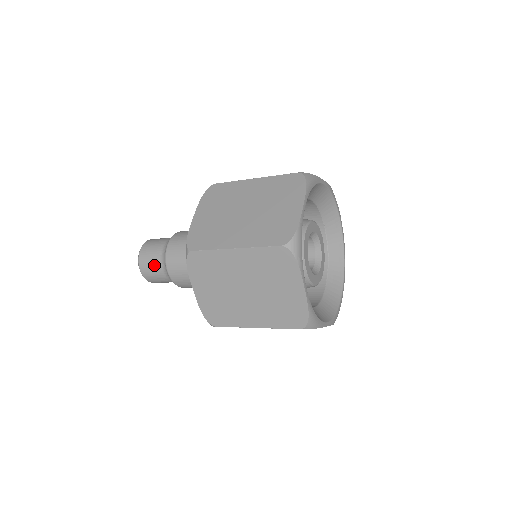
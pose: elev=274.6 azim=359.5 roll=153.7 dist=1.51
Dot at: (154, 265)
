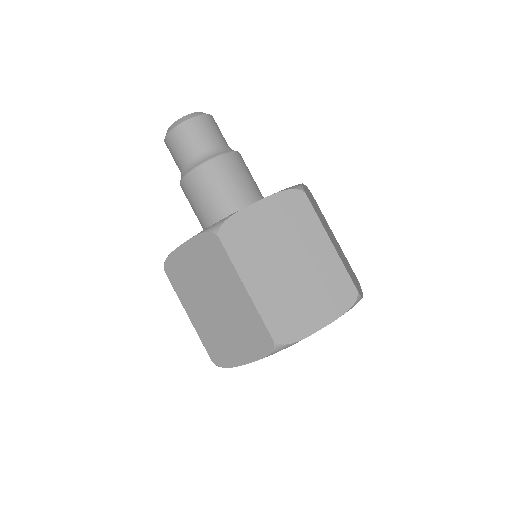
Dot at: (184, 150)
